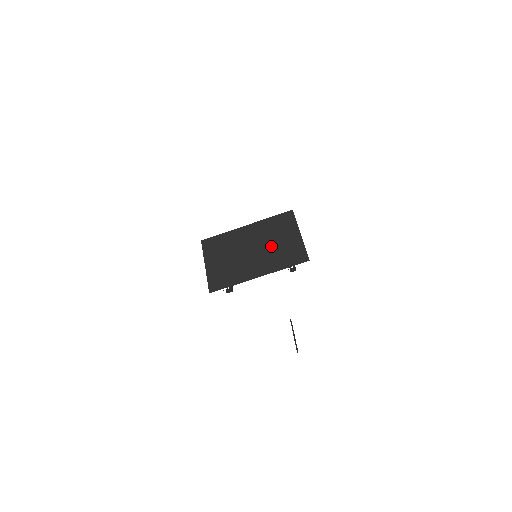
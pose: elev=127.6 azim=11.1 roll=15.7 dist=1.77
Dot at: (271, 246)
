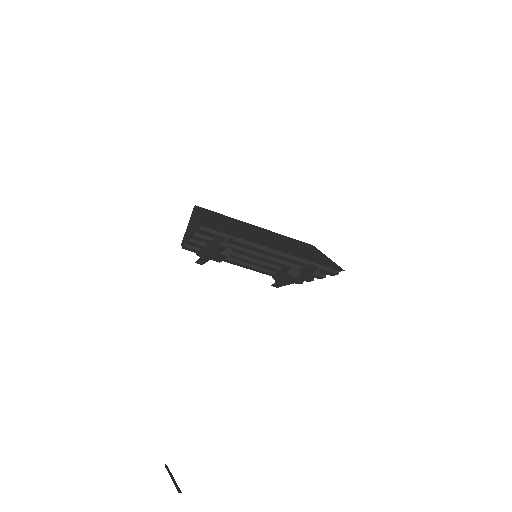
Dot at: (291, 244)
